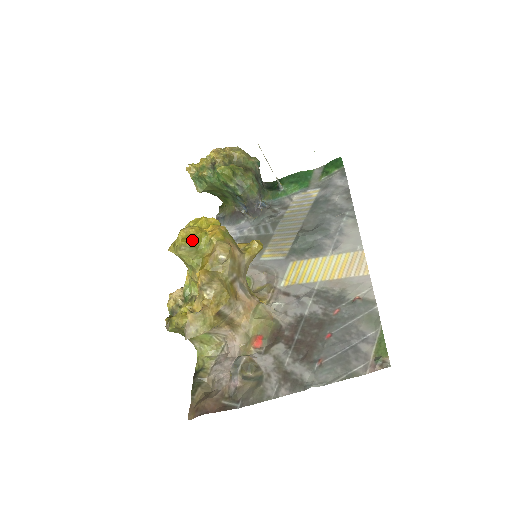
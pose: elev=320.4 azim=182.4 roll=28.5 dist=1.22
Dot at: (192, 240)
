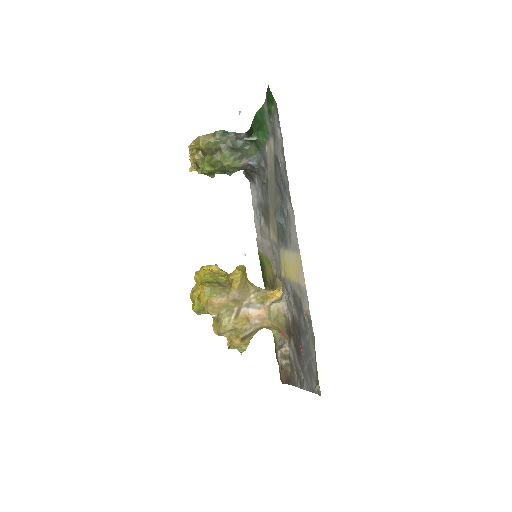
Dot at: (195, 309)
